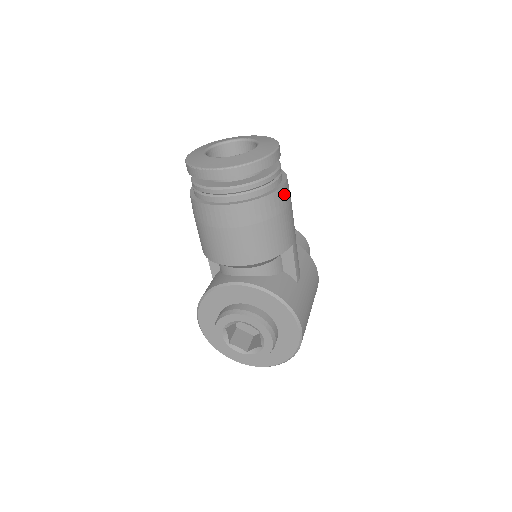
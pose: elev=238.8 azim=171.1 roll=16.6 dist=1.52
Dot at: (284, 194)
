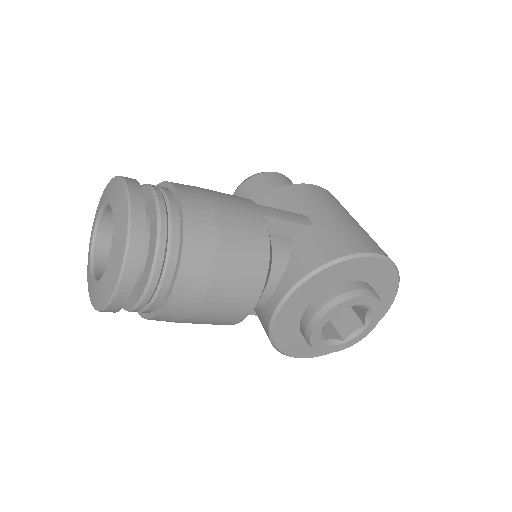
Dot at: (193, 203)
